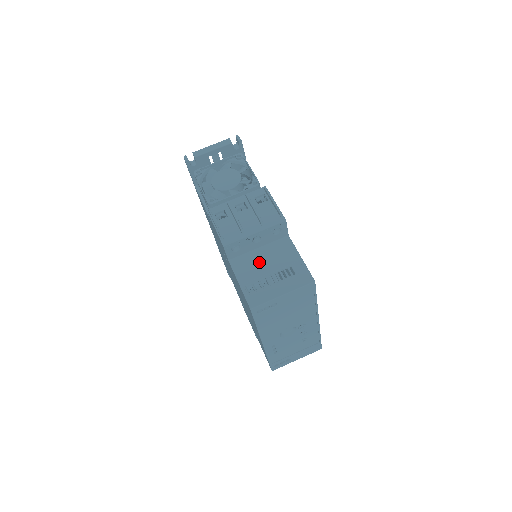
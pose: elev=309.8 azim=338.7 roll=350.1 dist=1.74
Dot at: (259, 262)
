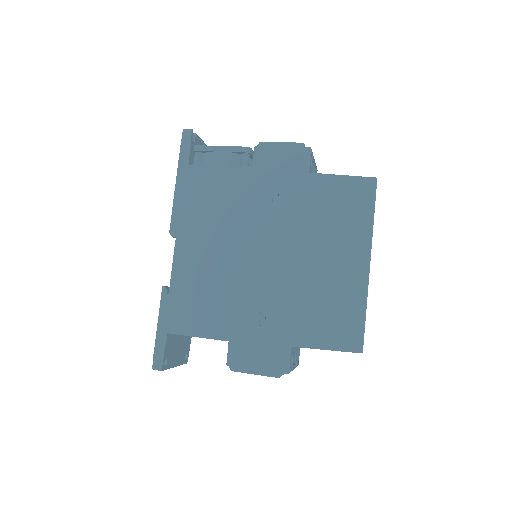
Dot at: occluded
